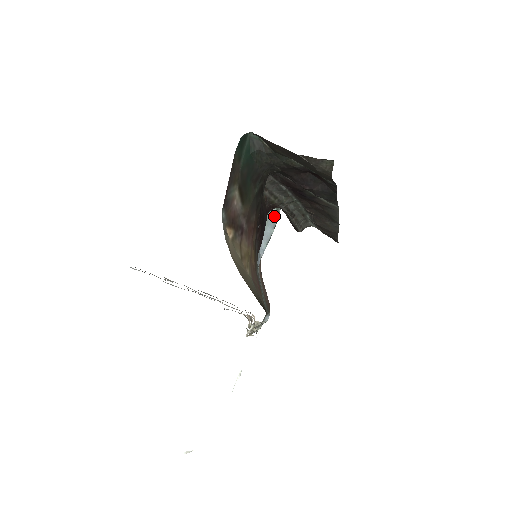
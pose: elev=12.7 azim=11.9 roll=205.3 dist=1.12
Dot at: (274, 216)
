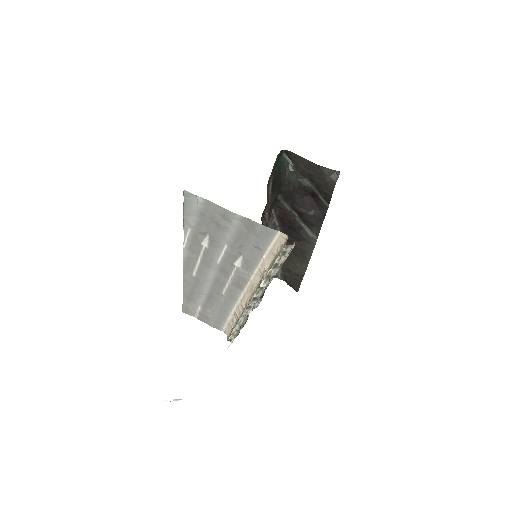
Dot at: occluded
